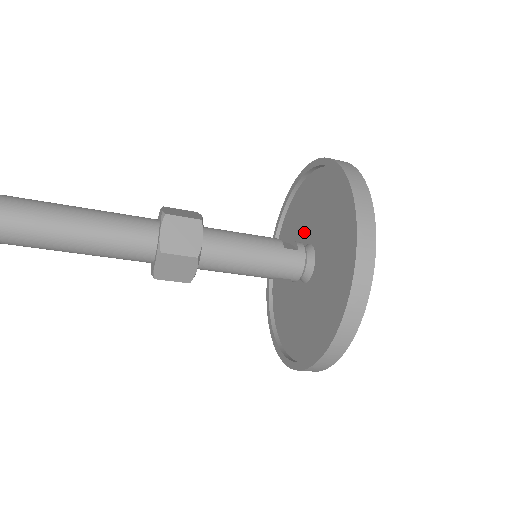
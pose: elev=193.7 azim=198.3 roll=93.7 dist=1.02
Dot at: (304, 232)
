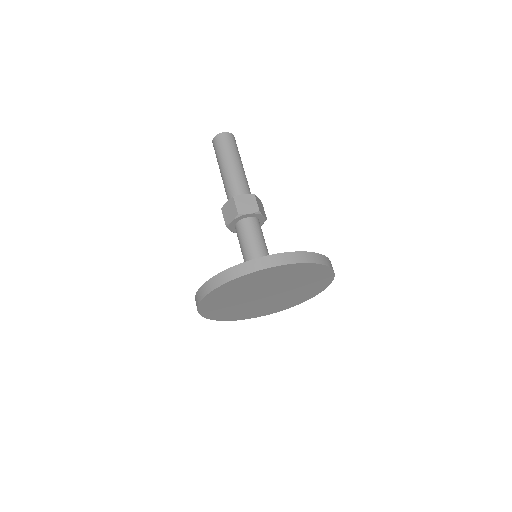
Dot at: occluded
